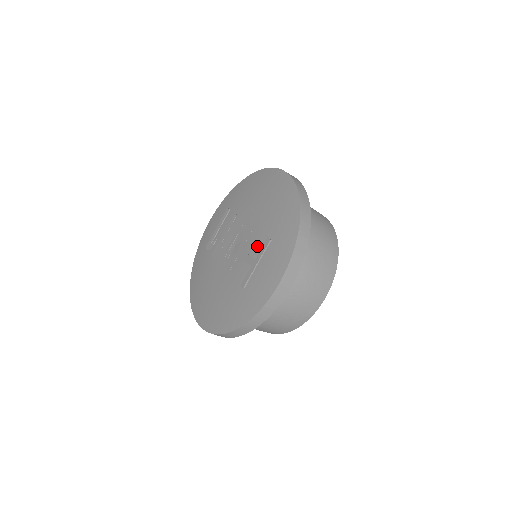
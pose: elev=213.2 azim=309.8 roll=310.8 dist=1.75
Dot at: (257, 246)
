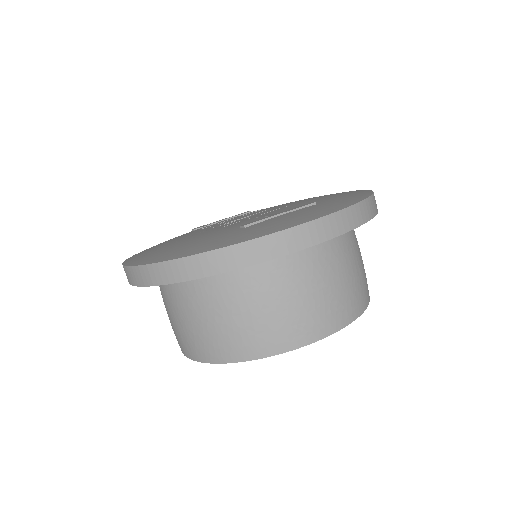
Dot at: (288, 209)
